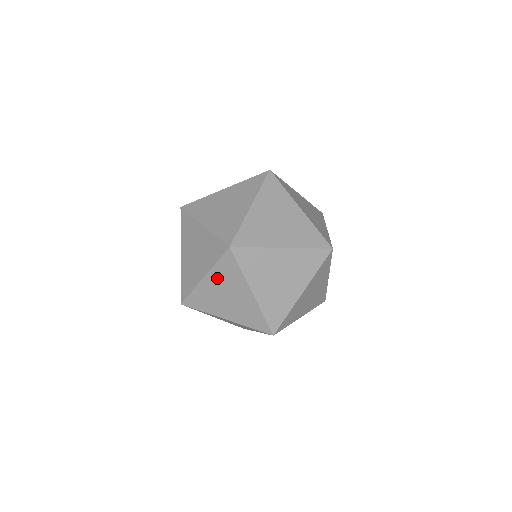
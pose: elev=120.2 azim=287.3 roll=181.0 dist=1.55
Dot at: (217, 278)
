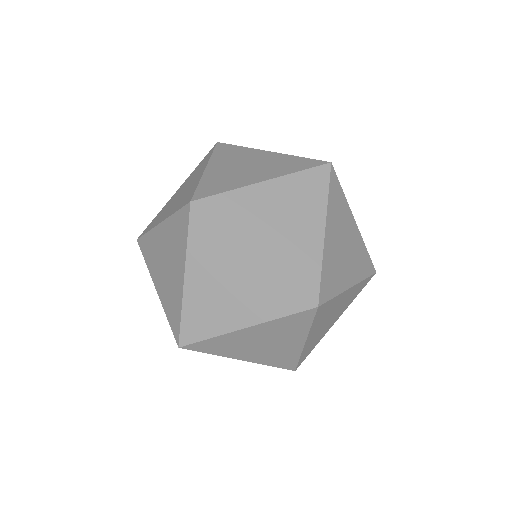
Dot at: (200, 265)
